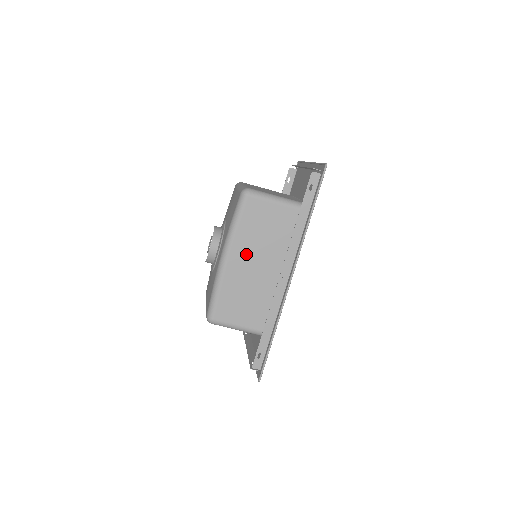
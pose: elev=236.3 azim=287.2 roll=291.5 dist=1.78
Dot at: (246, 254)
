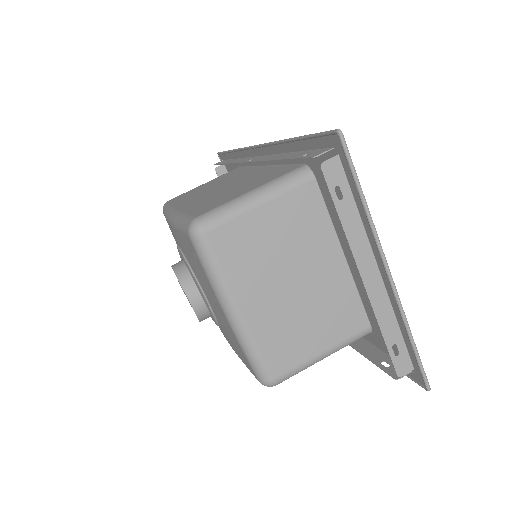
Dot at: (196, 197)
